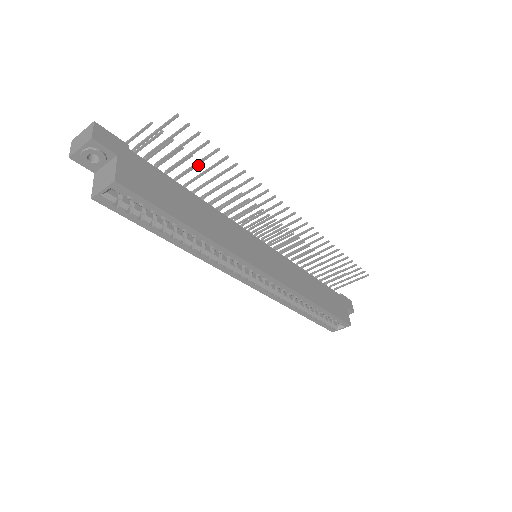
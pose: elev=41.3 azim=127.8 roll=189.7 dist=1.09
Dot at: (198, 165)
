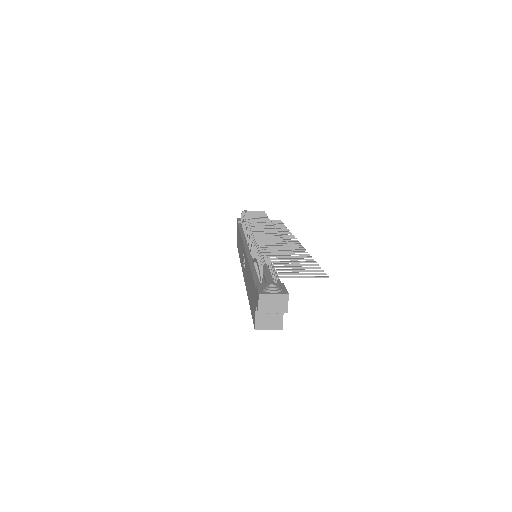
Dot at: (287, 249)
